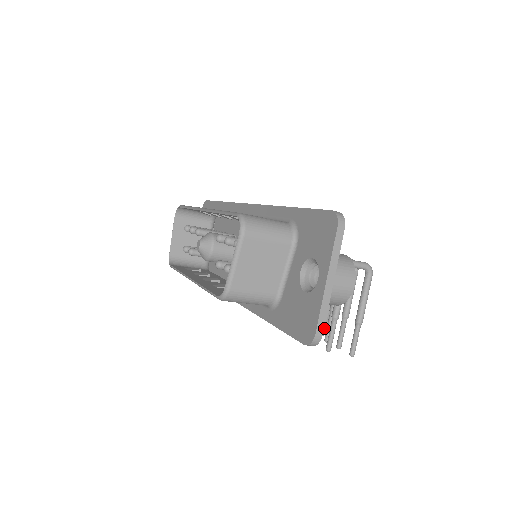
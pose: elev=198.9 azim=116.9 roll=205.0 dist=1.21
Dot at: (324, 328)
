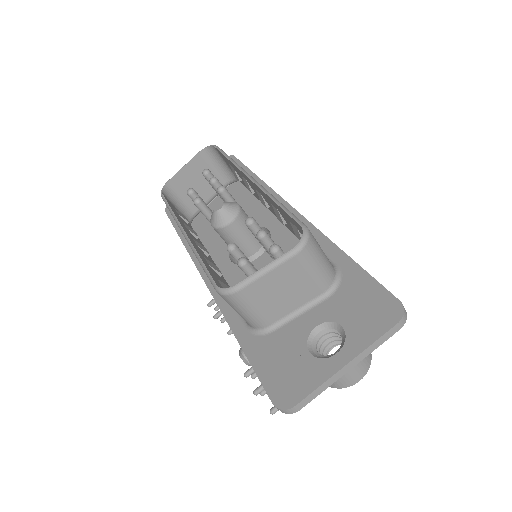
Dot at: occluded
